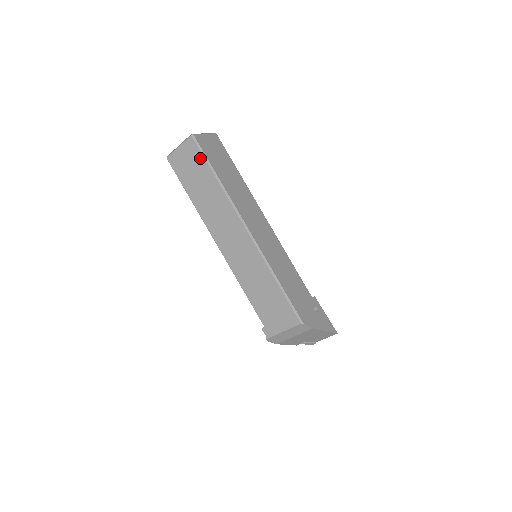
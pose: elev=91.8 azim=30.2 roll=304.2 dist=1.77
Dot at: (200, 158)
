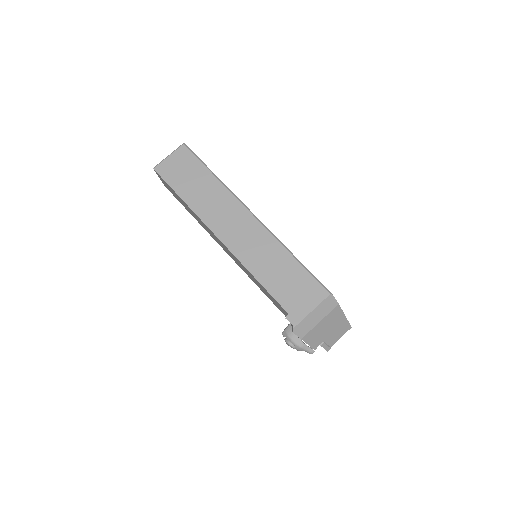
Dot at: (194, 161)
